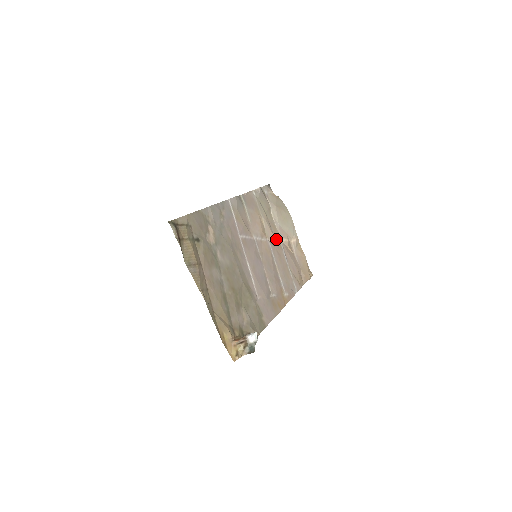
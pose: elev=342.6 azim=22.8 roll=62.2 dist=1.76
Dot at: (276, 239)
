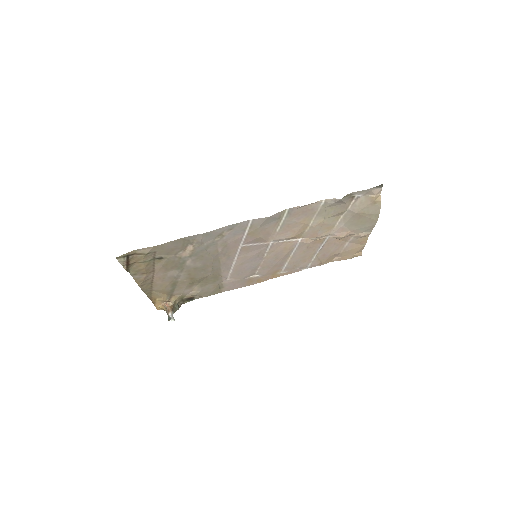
Dot at: (320, 237)
